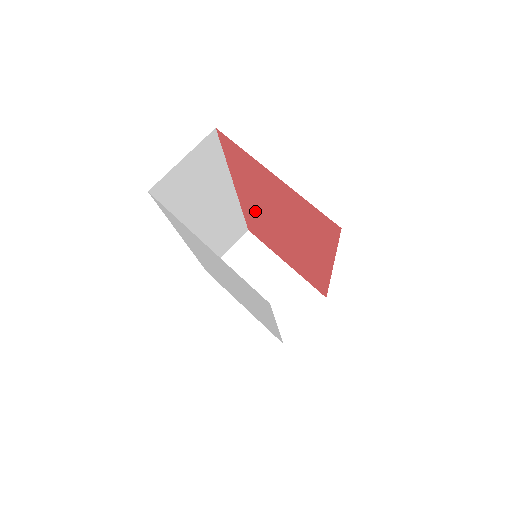
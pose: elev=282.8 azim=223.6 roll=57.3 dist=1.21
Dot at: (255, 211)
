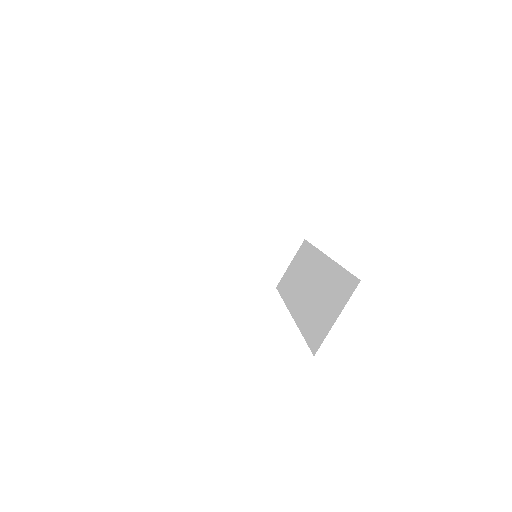
Dot at: occluded
